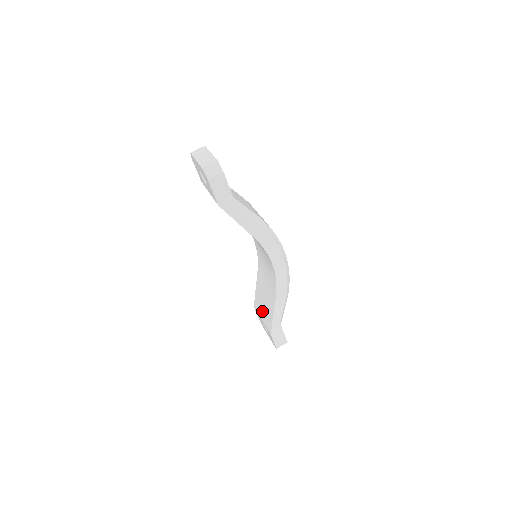
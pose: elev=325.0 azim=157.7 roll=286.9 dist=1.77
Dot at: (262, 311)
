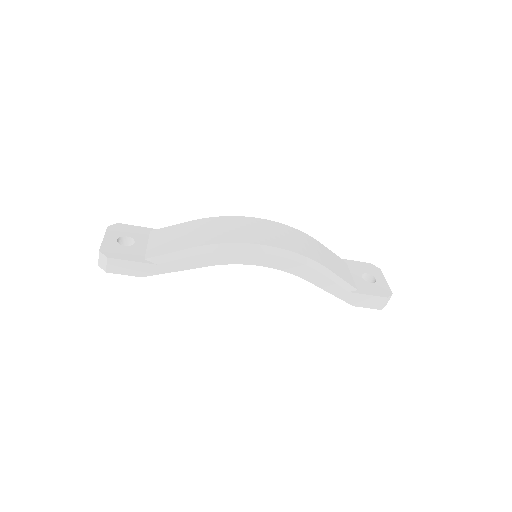
Dot at: occluded
